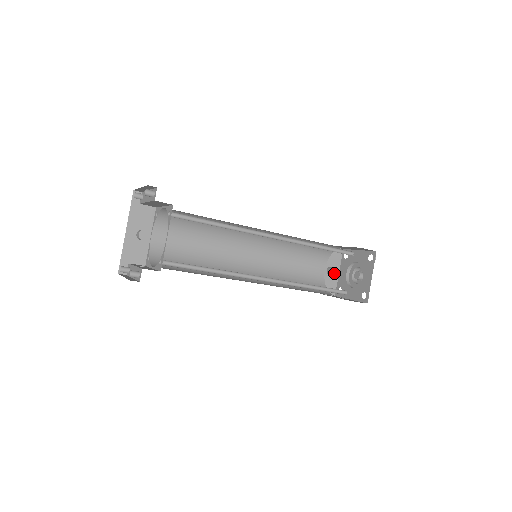
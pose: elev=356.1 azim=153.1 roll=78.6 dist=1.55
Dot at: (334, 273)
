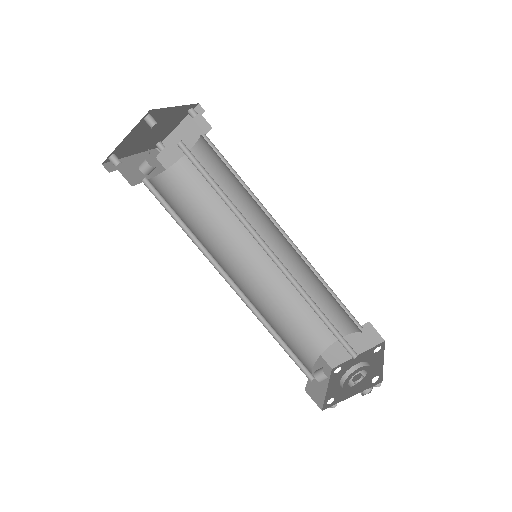
Dot at: (325, 372)
